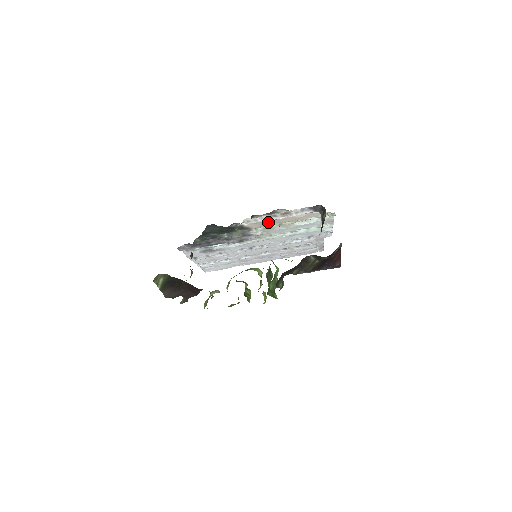
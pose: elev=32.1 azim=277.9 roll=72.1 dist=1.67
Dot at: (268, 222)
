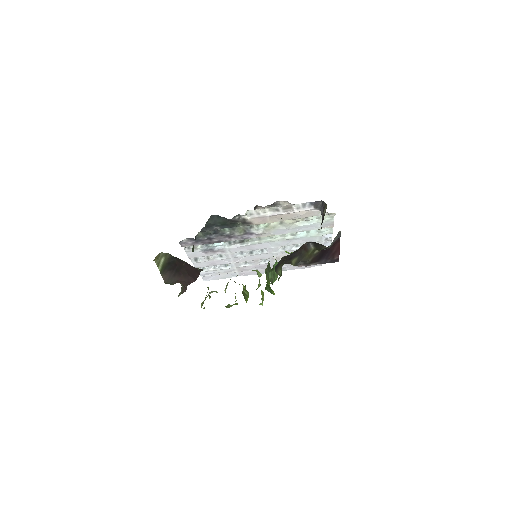
Dot at: (270, 218)
